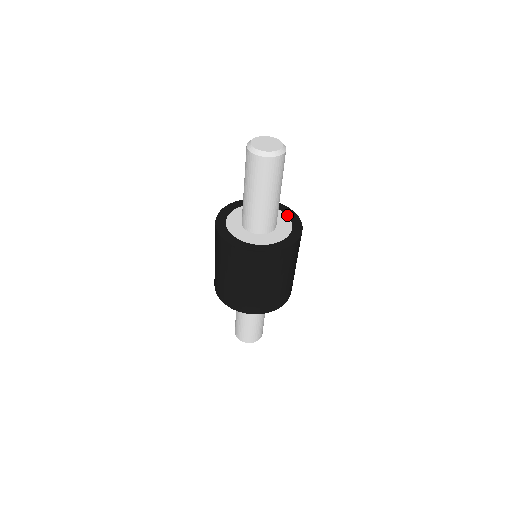
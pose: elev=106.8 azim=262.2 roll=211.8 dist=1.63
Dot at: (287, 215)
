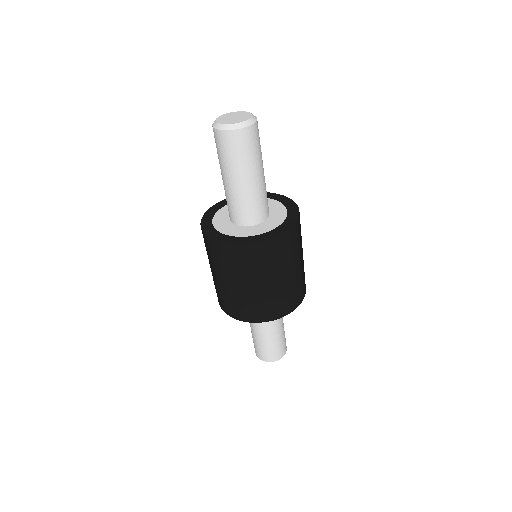
Dot at: (286, 218)
